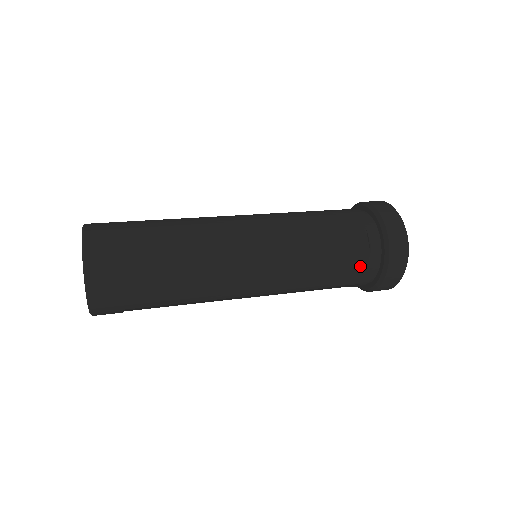
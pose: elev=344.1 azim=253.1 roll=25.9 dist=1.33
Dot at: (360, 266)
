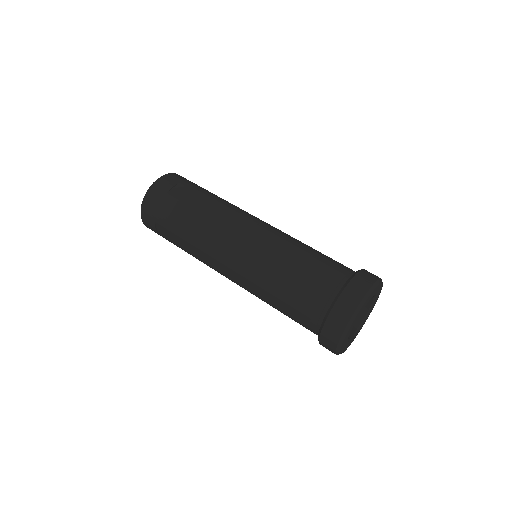
Dot at: occluded
